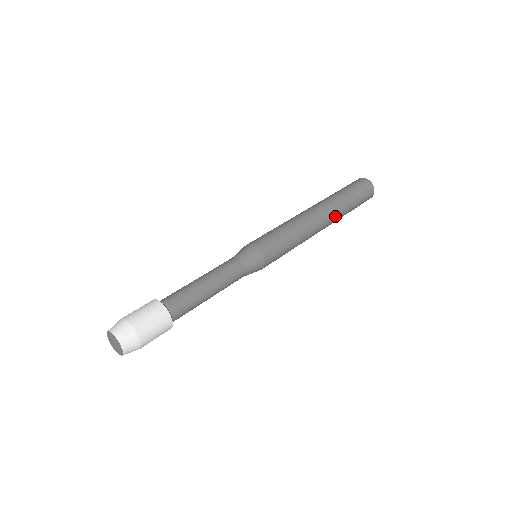
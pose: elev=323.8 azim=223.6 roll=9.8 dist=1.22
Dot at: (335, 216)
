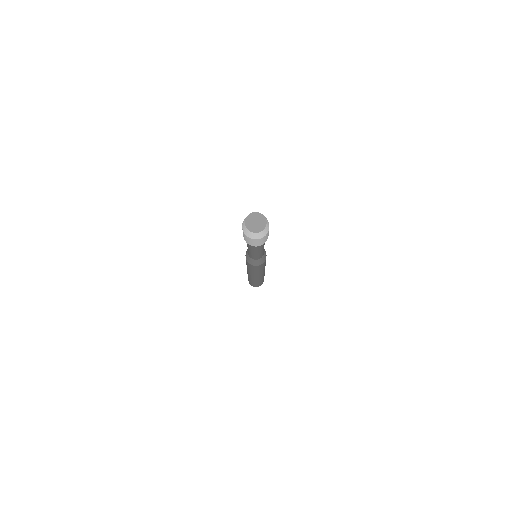
Dot at: occluded
